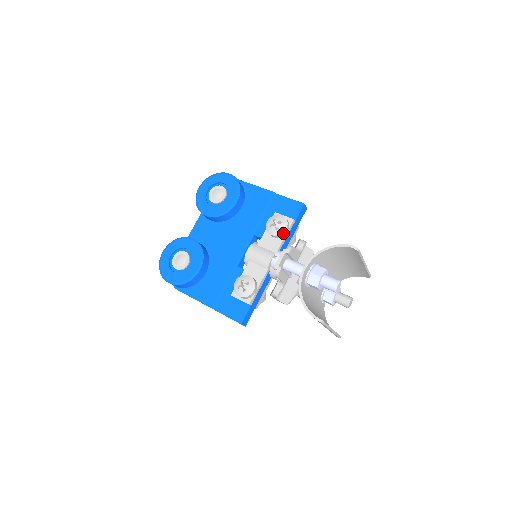
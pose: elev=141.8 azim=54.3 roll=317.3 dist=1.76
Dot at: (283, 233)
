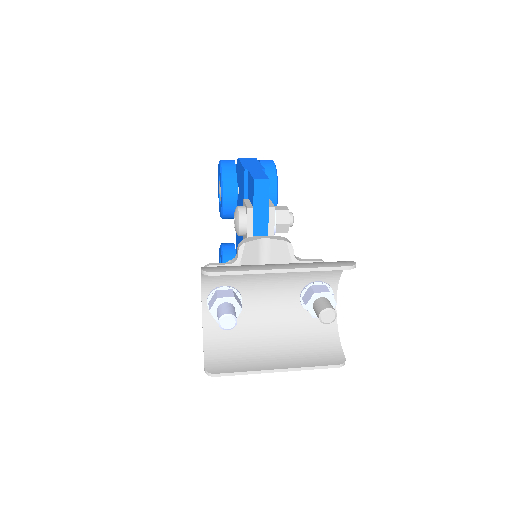
Dot at: (241, 231)
